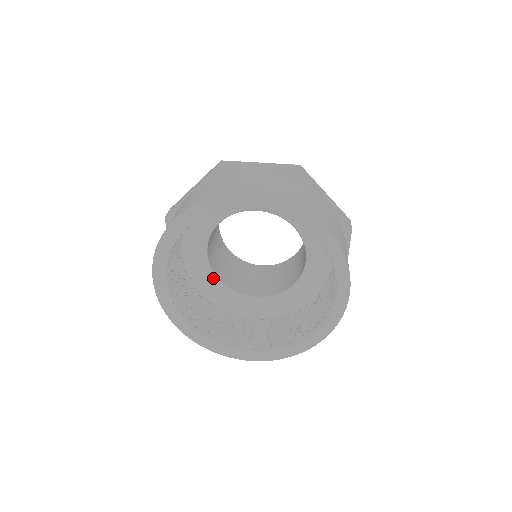
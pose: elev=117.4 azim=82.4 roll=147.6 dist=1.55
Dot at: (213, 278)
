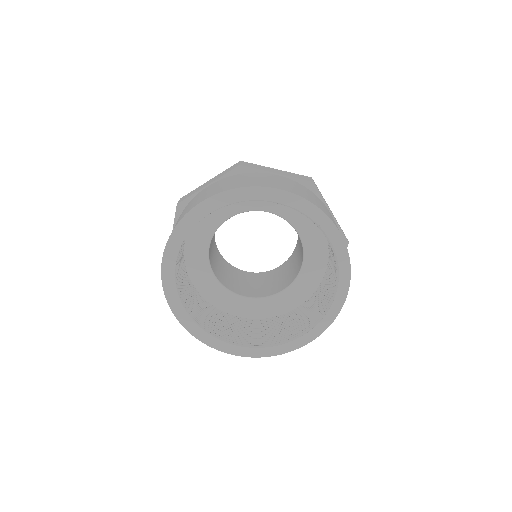
Dot at: (209, 273)
